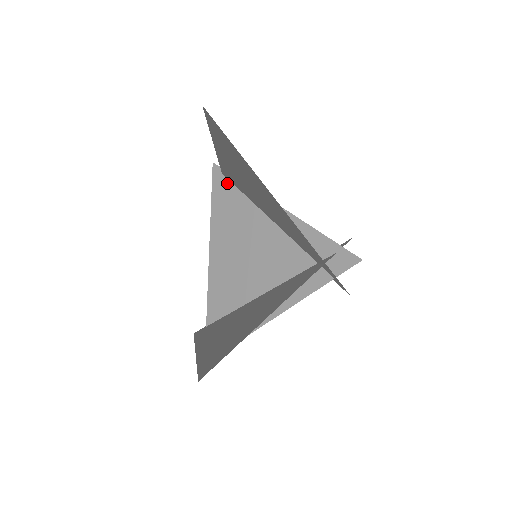
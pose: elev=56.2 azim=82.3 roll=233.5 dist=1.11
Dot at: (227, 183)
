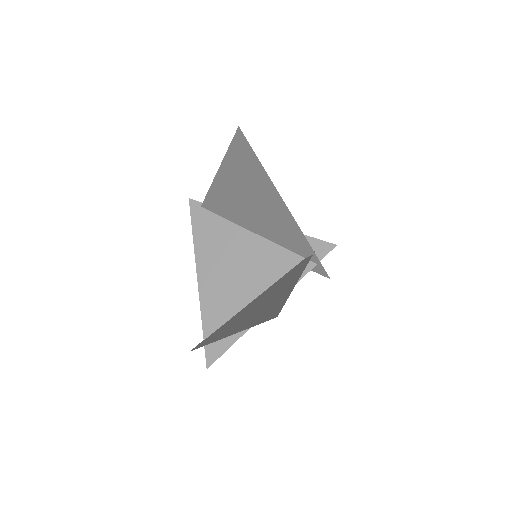
Dot at: (249, 156)
